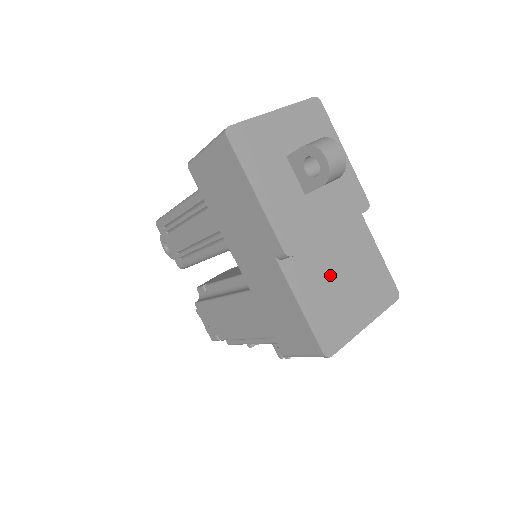
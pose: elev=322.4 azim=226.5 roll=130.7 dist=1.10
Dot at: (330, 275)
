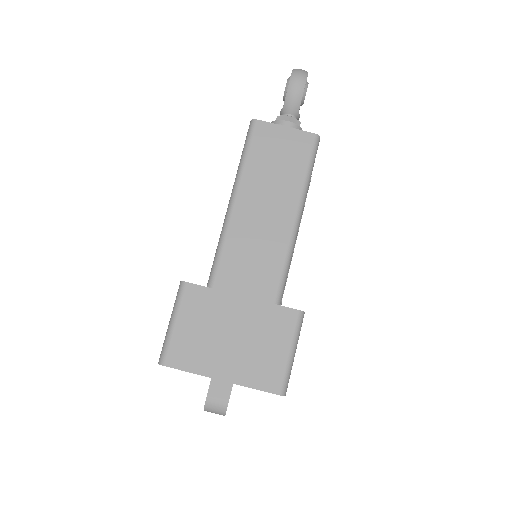
Dot at: occluded
